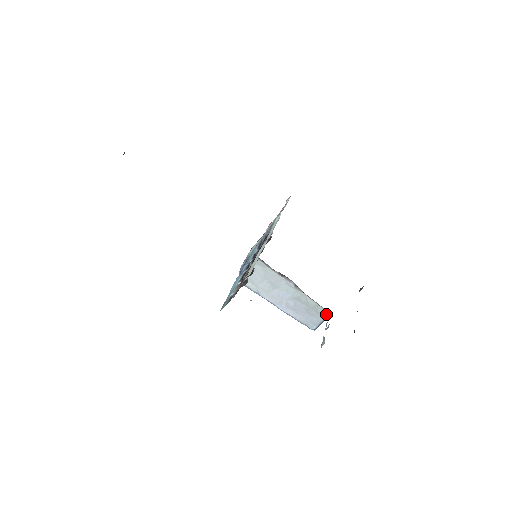
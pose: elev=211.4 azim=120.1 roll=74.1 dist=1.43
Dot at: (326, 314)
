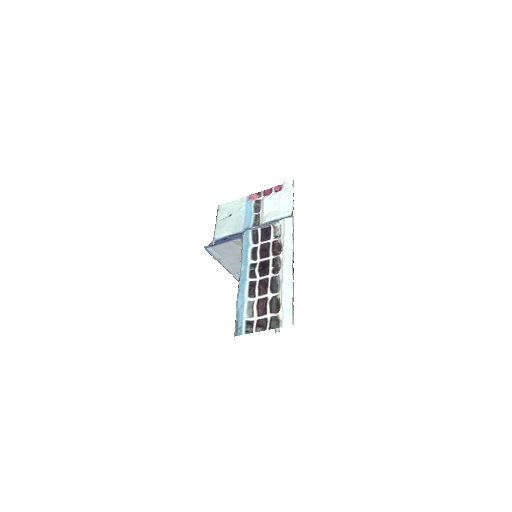
Dot at: occluded
